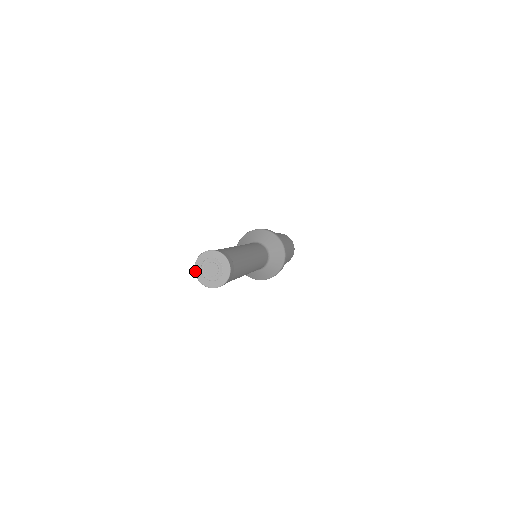
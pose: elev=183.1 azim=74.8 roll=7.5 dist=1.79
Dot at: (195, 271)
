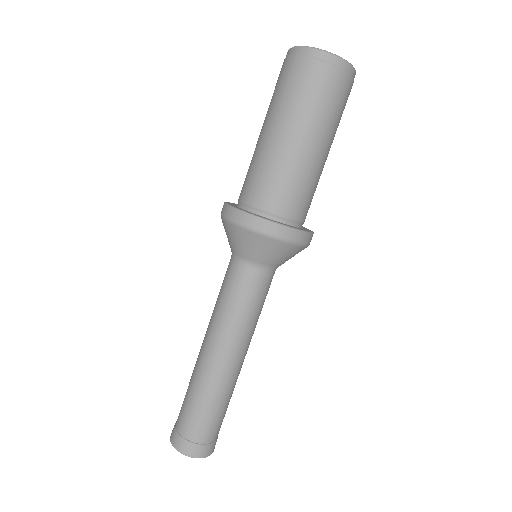
Dot at: occluded
